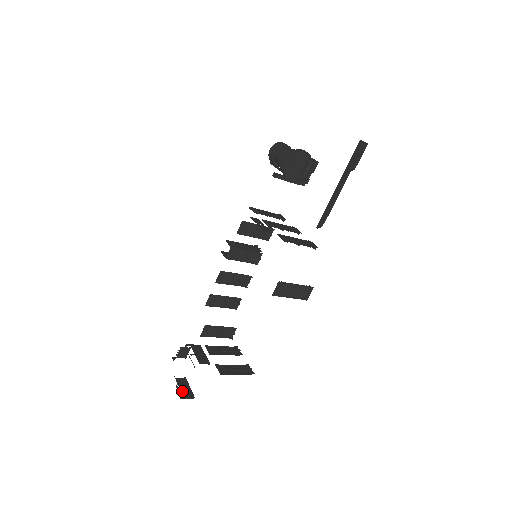
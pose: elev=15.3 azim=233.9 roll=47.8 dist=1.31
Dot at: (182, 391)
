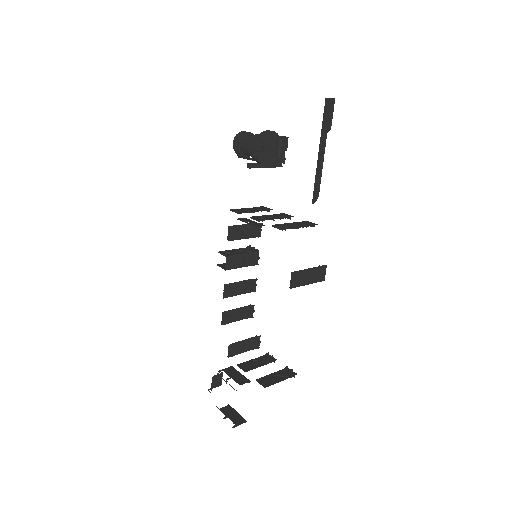
Dot at: (231, 419)
